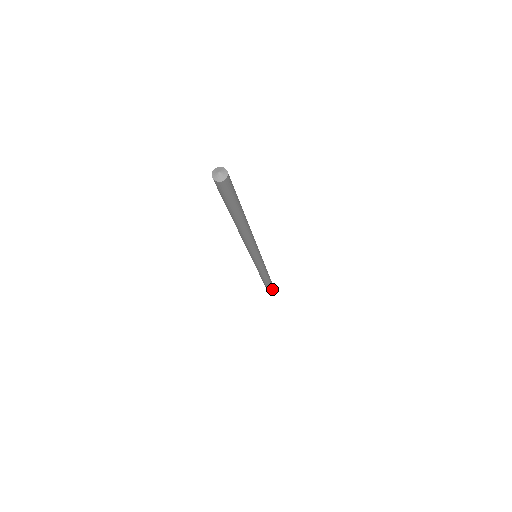
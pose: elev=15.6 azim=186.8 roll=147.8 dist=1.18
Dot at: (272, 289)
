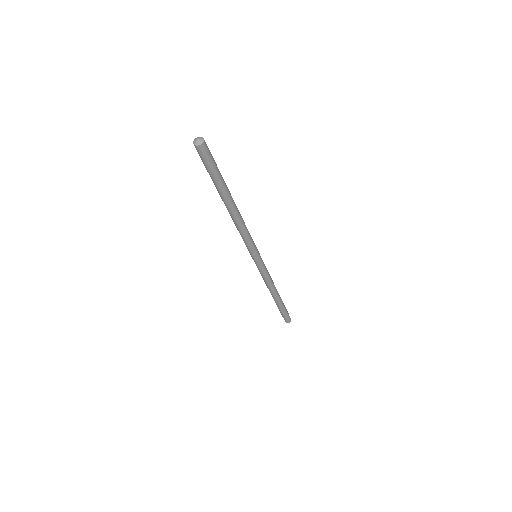
Dot at: (286, 313)
